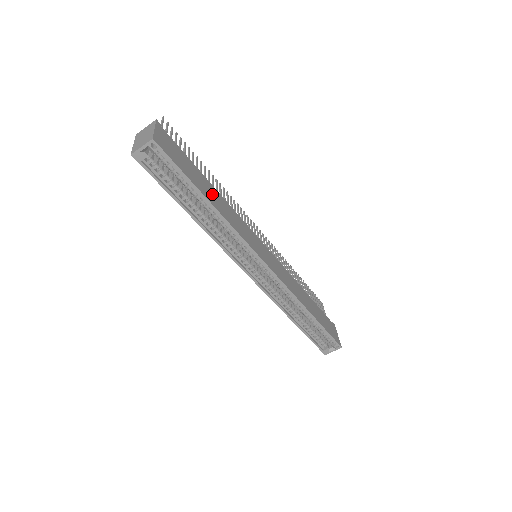
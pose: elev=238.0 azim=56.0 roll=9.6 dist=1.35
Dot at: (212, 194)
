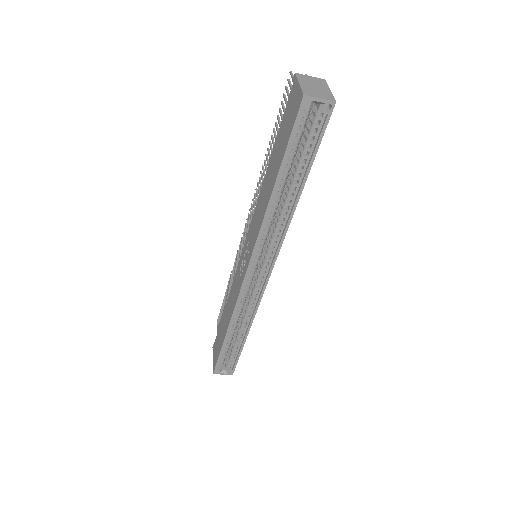
Dot at: occluded
